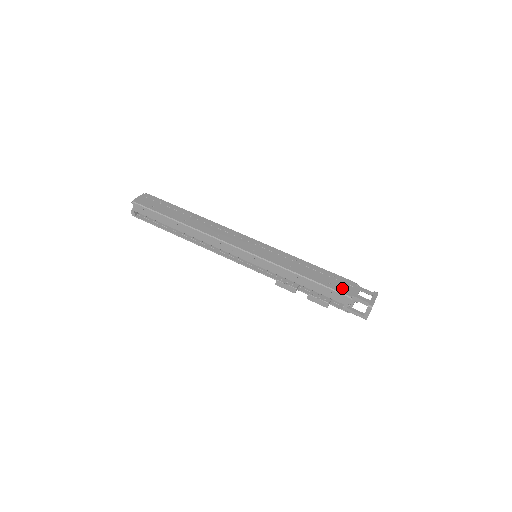
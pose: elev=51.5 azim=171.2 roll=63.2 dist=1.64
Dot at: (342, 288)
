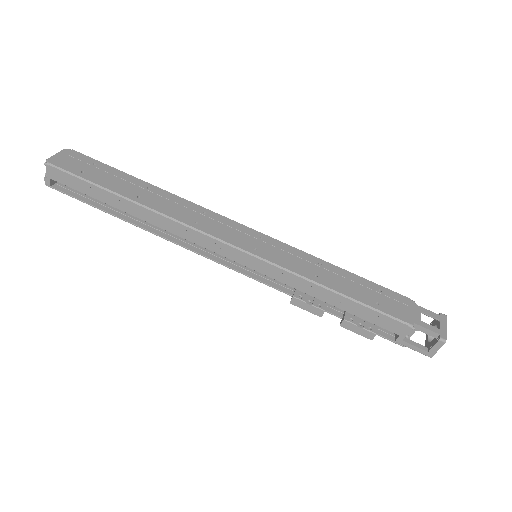
Dot at: (397, 310)
